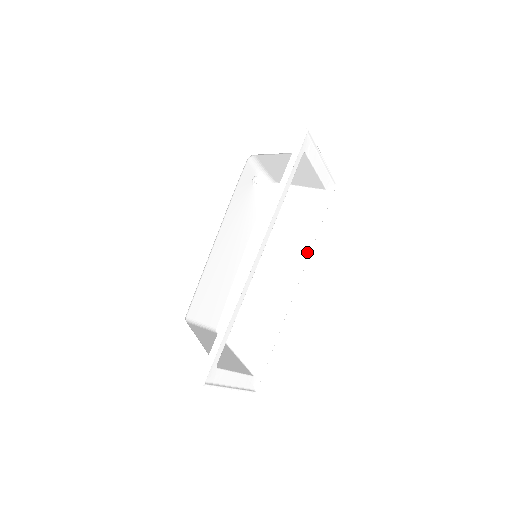
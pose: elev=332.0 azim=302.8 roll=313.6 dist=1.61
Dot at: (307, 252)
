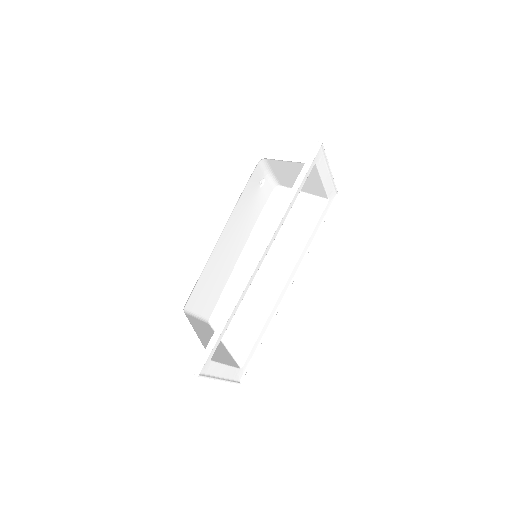
Dot at: (303, 256)
